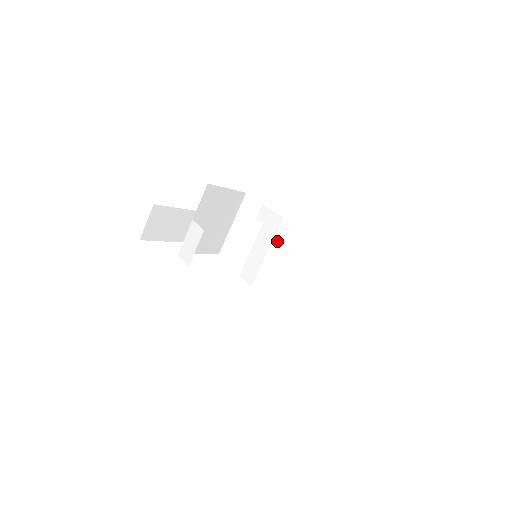
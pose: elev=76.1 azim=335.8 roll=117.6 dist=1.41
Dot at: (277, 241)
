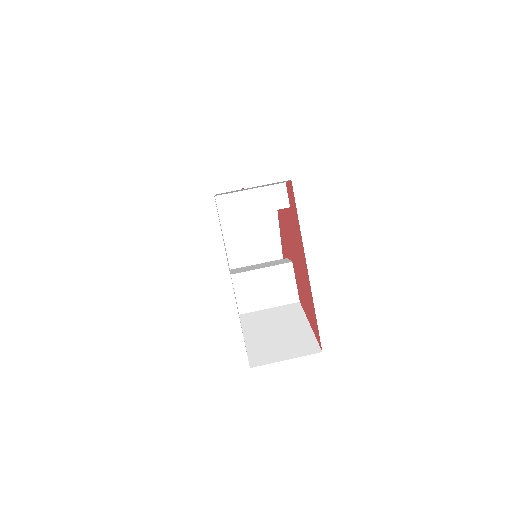
Dot at: (274, 270)
